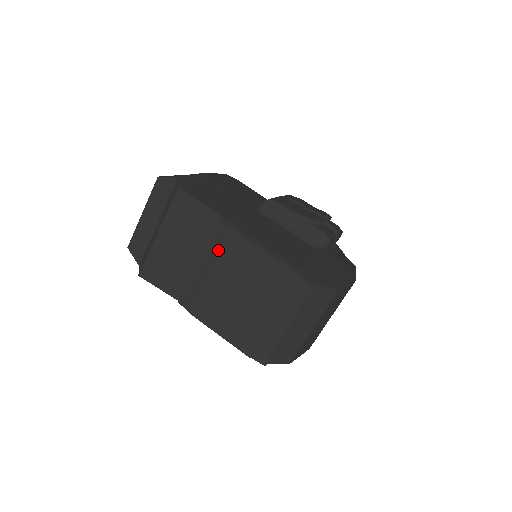
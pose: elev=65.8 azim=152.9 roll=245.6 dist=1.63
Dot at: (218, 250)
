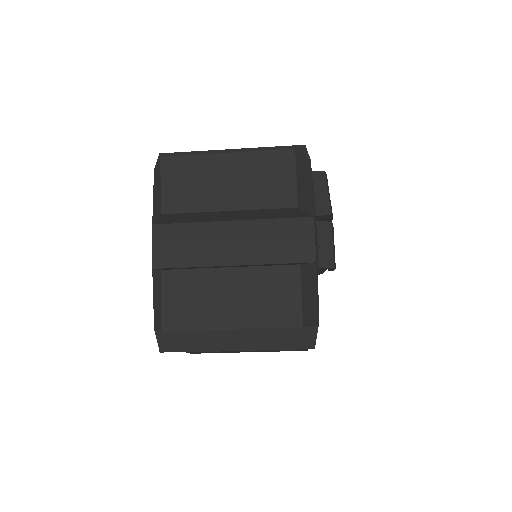
Dot at: (278, 351)
